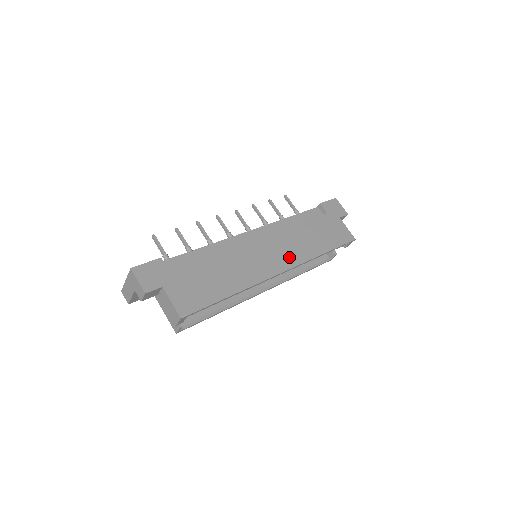
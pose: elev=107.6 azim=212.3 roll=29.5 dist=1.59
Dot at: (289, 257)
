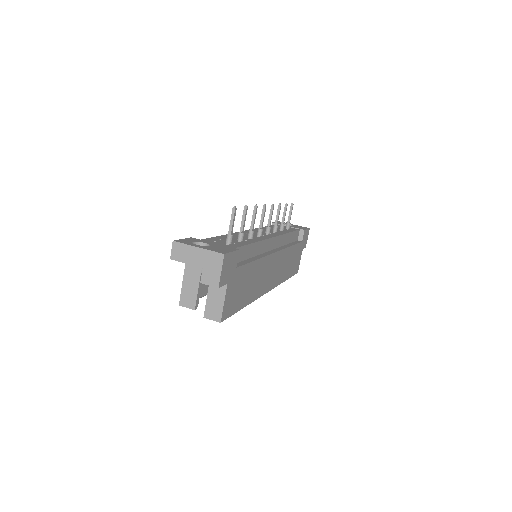
Dot at: (276, 278)
